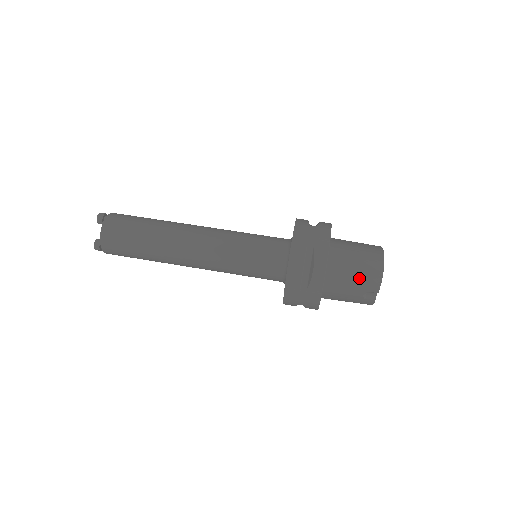
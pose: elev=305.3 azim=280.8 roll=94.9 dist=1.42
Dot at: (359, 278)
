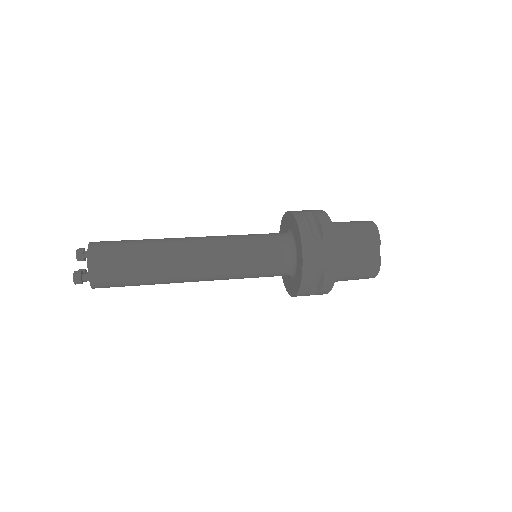
Dot at: (360, 232)
